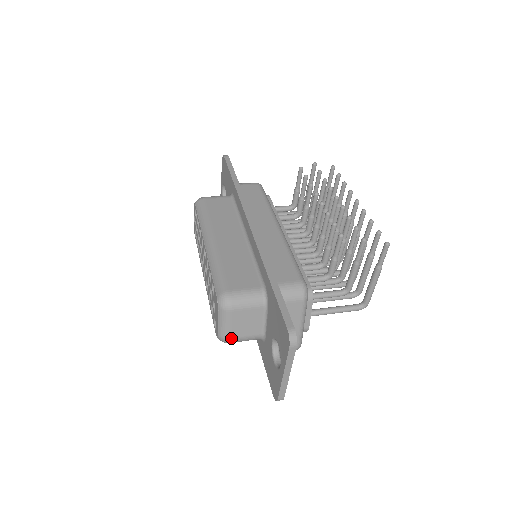
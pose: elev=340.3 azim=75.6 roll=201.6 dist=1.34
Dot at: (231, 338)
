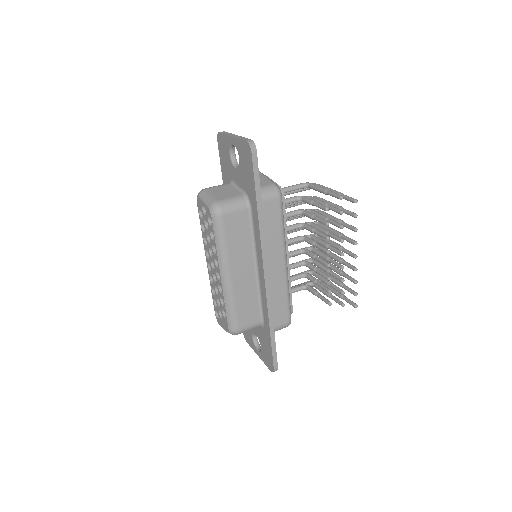
Dot at: occluded
